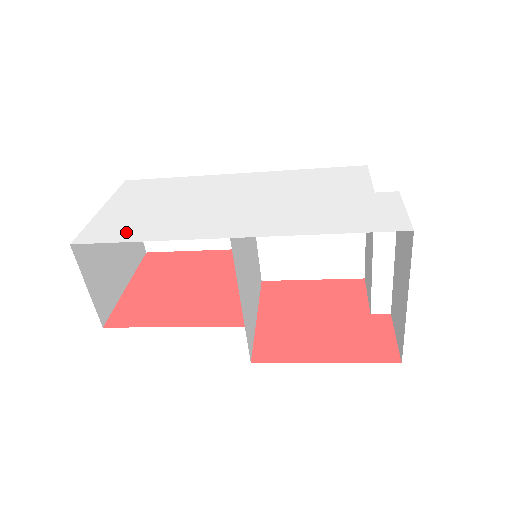
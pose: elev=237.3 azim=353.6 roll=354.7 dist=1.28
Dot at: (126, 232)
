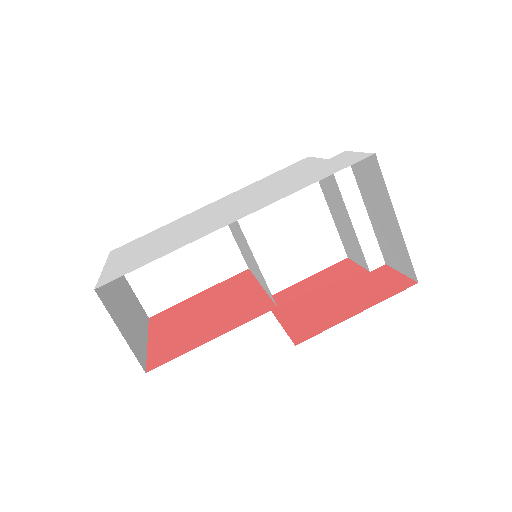
Dot at: (141, 262)
